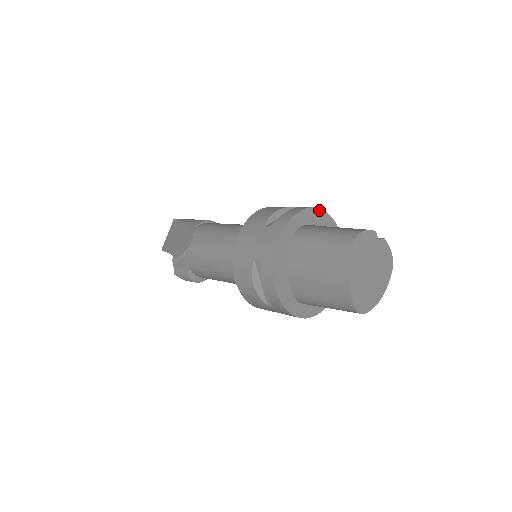
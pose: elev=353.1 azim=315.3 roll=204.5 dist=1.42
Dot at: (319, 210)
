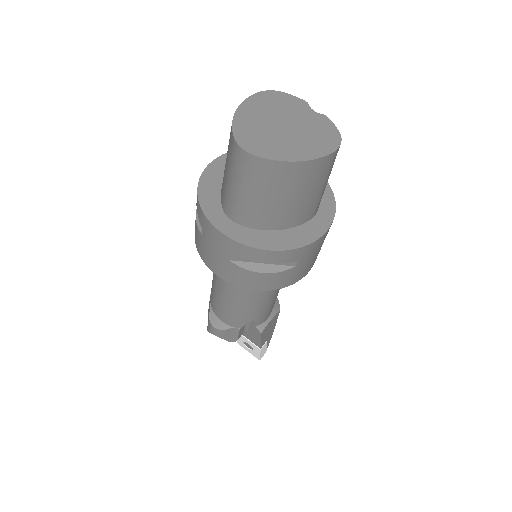
Dot at: occluded
